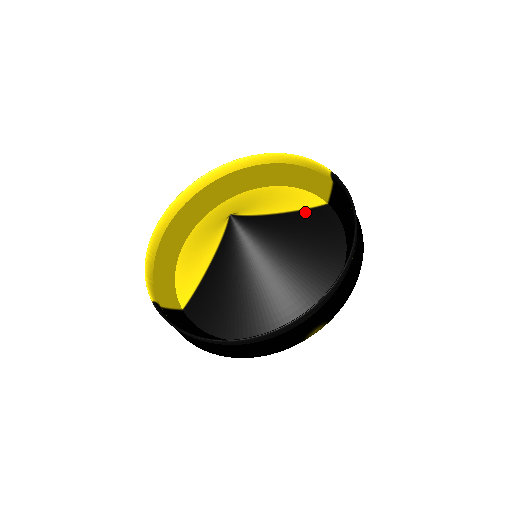
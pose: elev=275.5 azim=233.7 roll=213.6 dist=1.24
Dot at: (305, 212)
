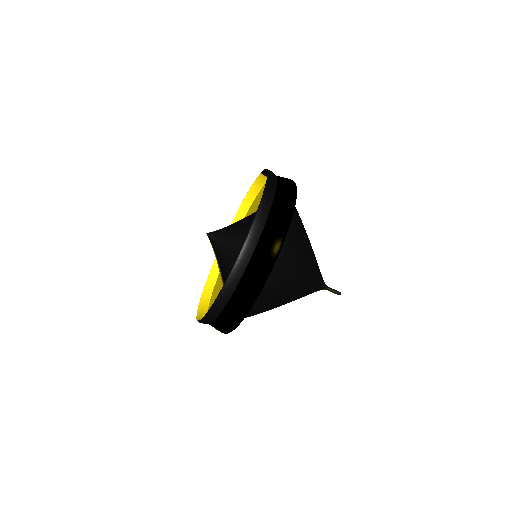
Dot at: occluded
